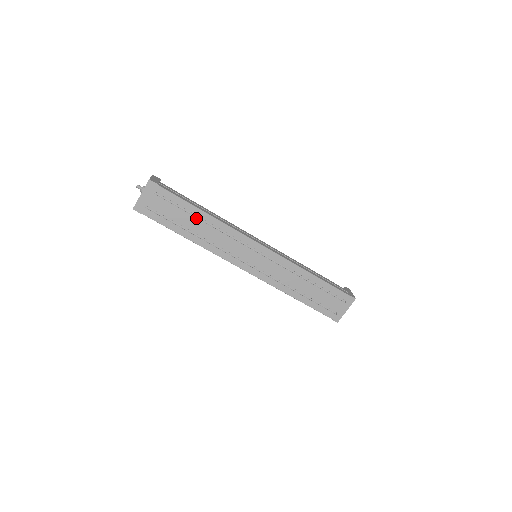
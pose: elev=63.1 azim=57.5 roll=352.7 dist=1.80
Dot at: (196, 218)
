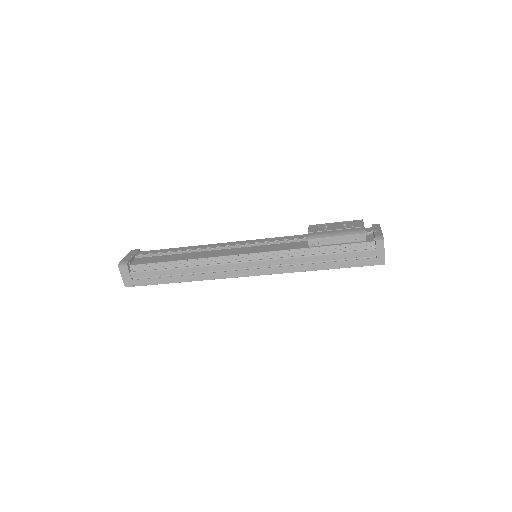
Dot at: occluded
